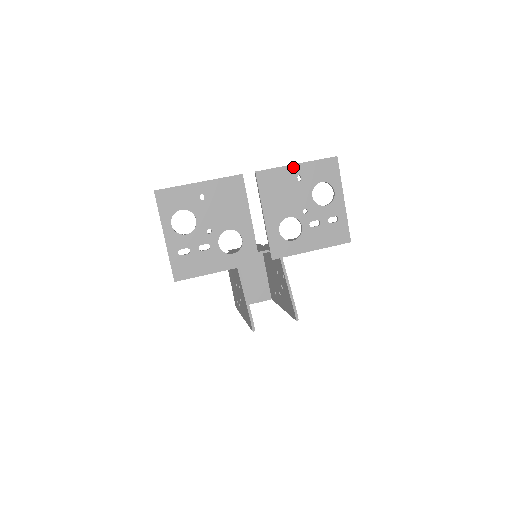
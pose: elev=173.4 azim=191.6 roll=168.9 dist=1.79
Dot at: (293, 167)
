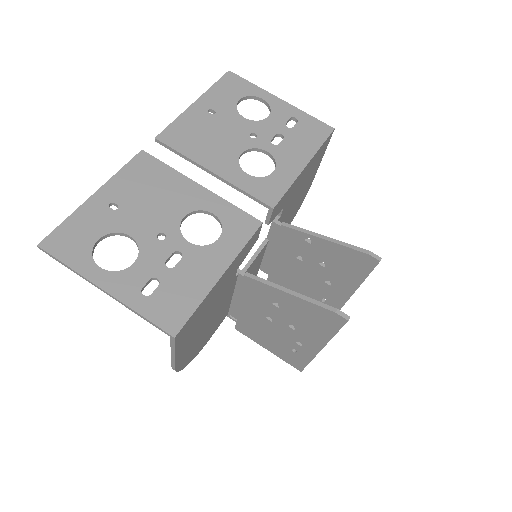
Dot at: (193, 107)
